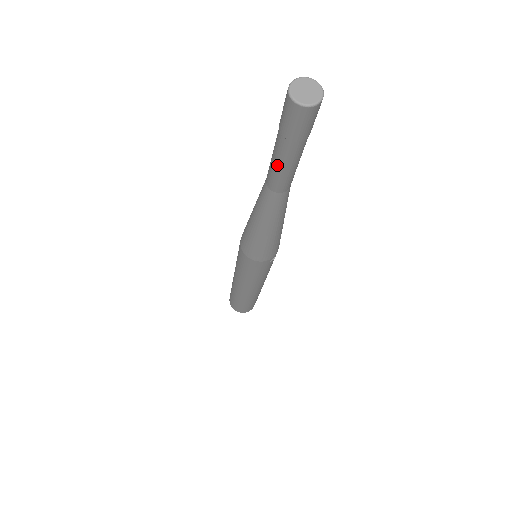
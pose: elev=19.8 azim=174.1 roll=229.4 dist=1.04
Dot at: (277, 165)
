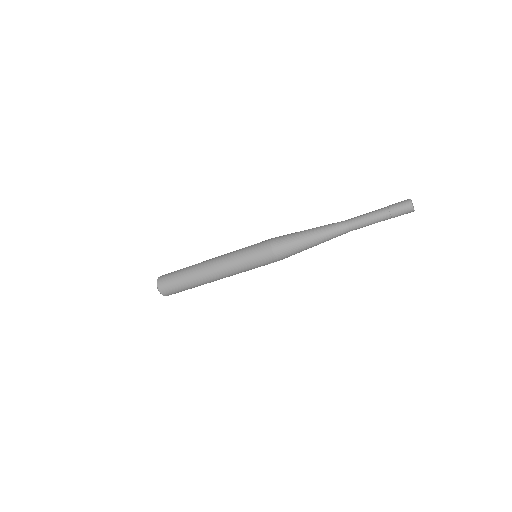
Dot at: (369, 217)
